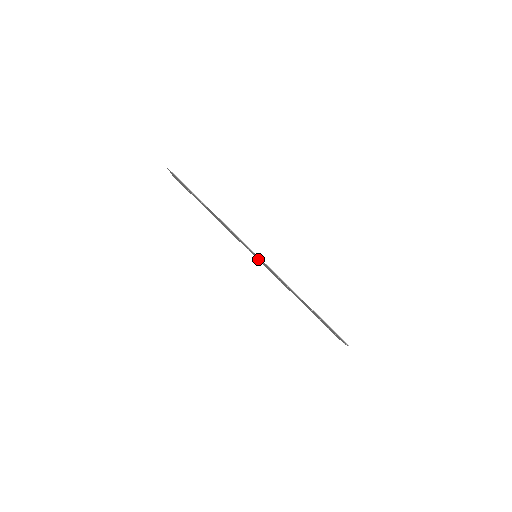
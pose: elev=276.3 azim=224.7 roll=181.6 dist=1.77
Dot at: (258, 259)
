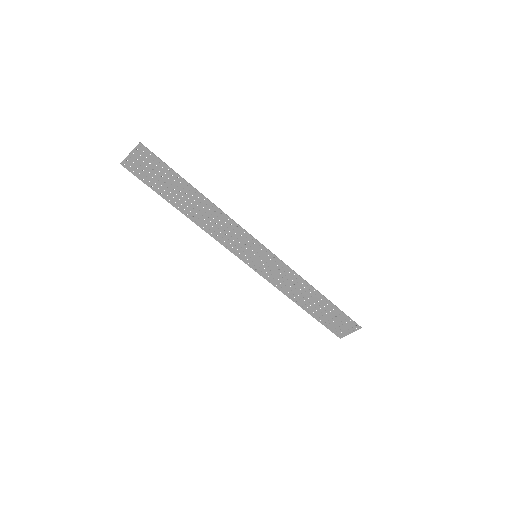
Dot at: (253, 262)
